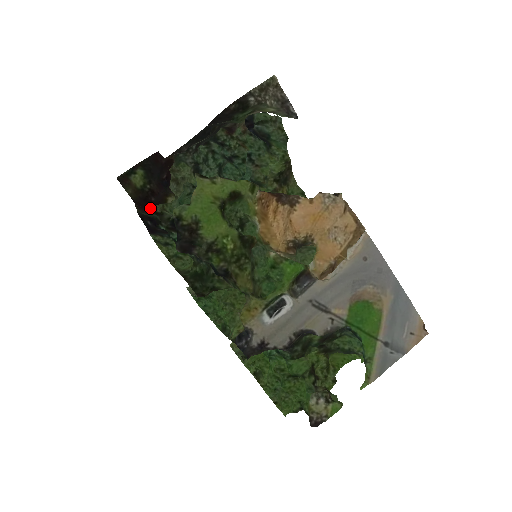
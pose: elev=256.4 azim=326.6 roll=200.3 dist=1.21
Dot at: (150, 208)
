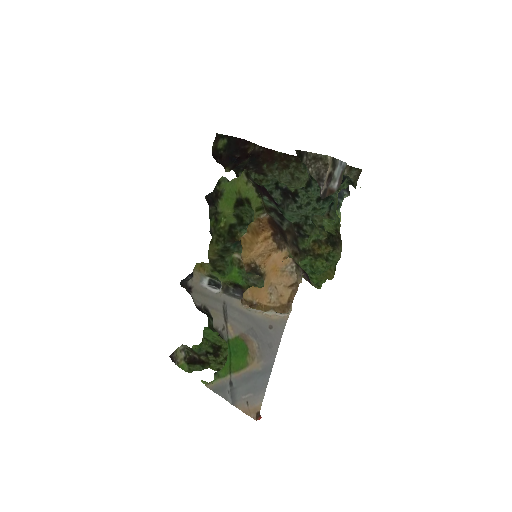
Dot at: occluded
